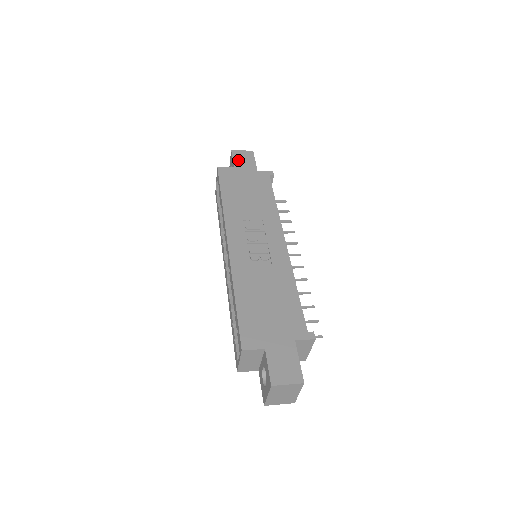
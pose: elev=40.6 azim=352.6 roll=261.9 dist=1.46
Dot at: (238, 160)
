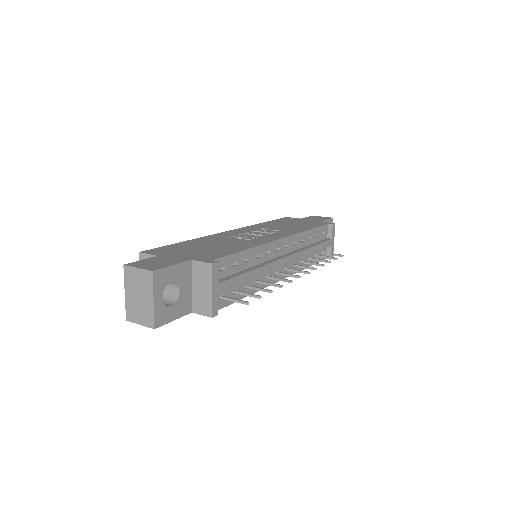
Dot at: (311, 218)
